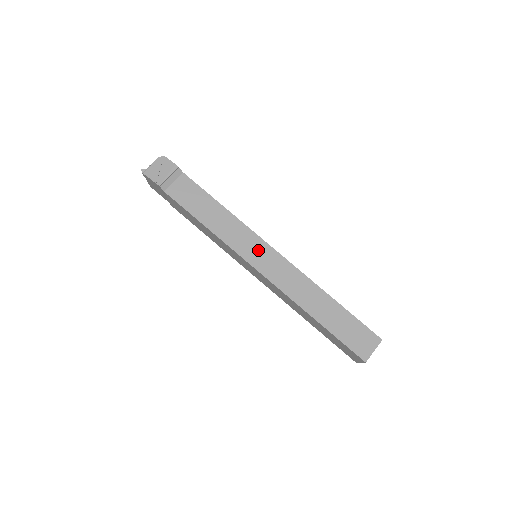
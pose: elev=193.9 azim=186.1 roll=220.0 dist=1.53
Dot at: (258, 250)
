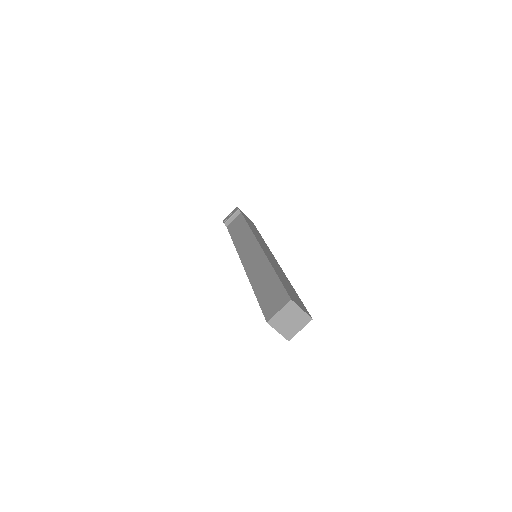
Dot at: (249, 247)
